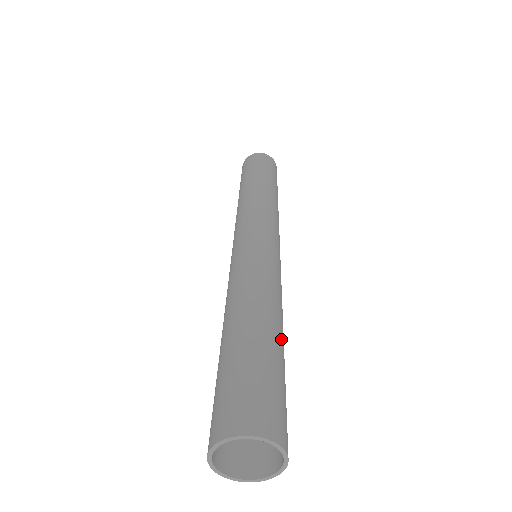
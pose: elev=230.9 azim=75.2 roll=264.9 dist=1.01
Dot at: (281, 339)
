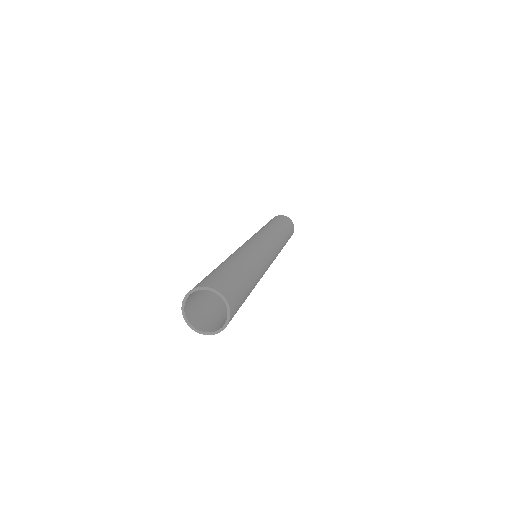
Dot at: (247, 270)
